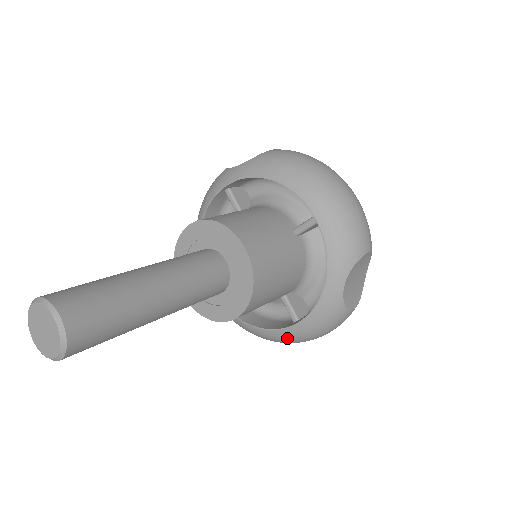
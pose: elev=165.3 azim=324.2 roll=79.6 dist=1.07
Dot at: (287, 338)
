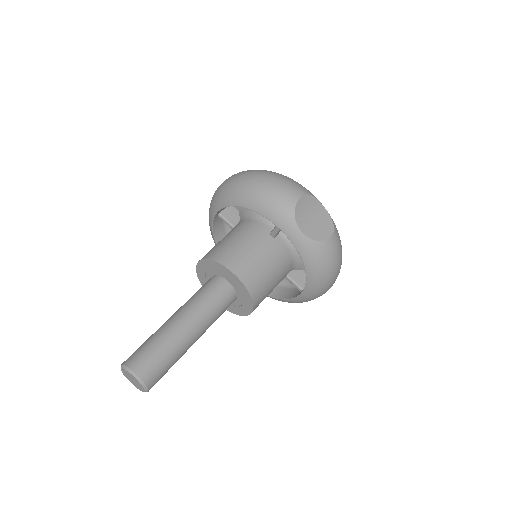
Dot at: occluded
